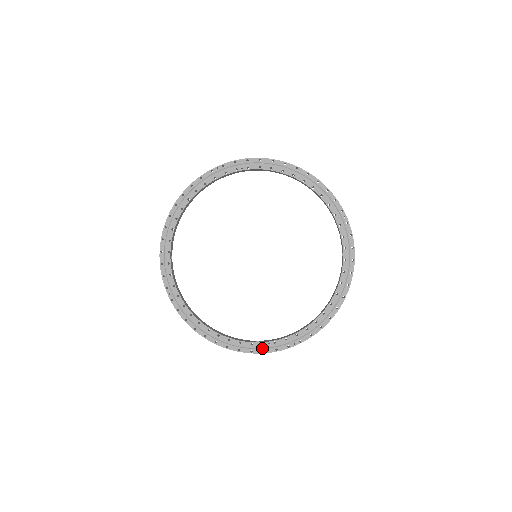
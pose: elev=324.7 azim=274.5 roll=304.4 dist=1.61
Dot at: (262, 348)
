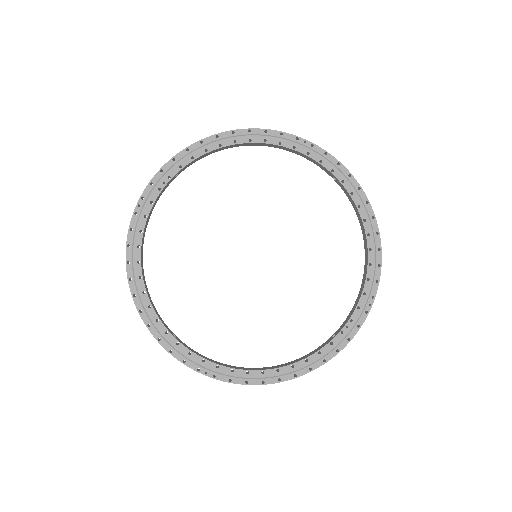
Dot at: (344, 338)
